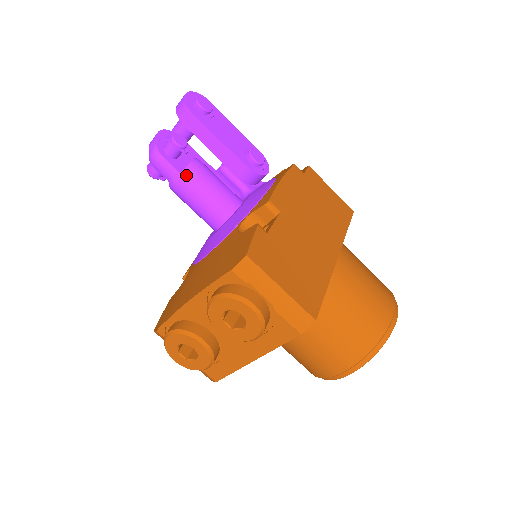
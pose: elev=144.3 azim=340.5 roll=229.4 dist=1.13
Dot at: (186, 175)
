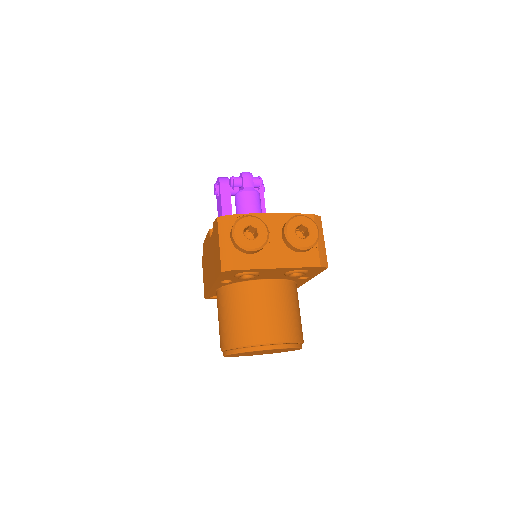
Dot at: (257, 193)
